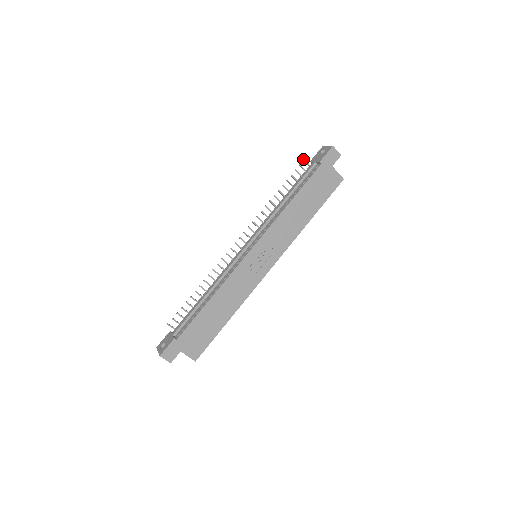
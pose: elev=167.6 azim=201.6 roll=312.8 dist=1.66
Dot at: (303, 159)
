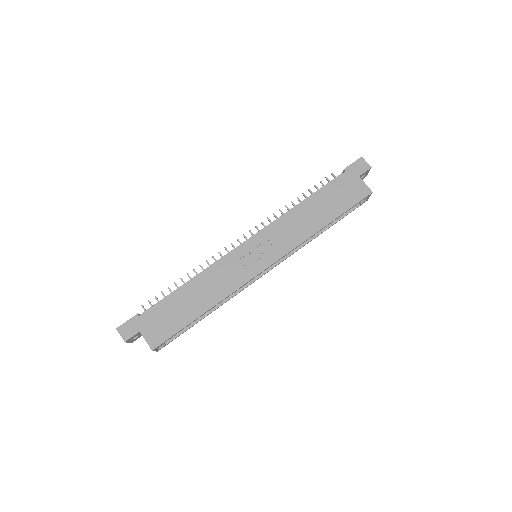
Dot at: (331, 173)
